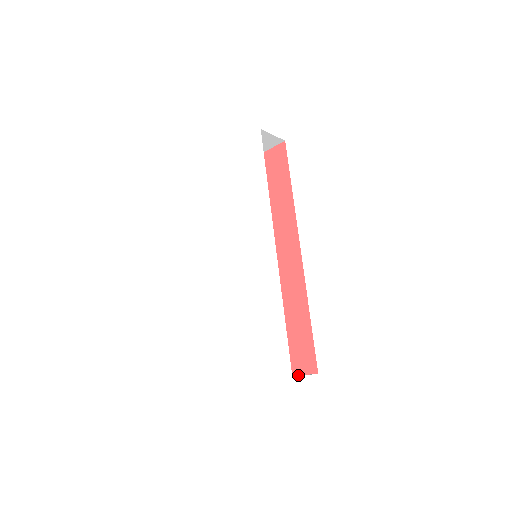
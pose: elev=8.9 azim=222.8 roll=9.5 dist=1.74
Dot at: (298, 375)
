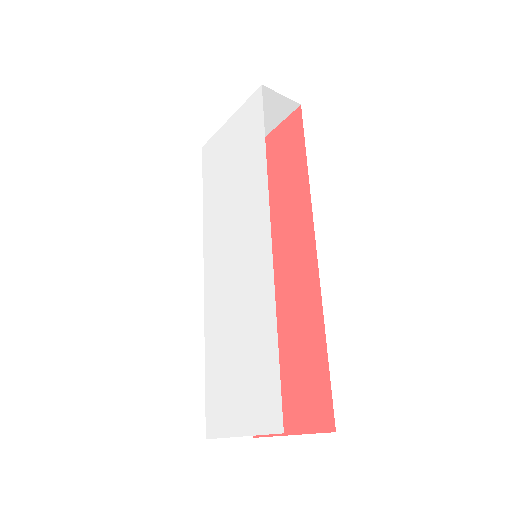
Dot at: (308, 433)
